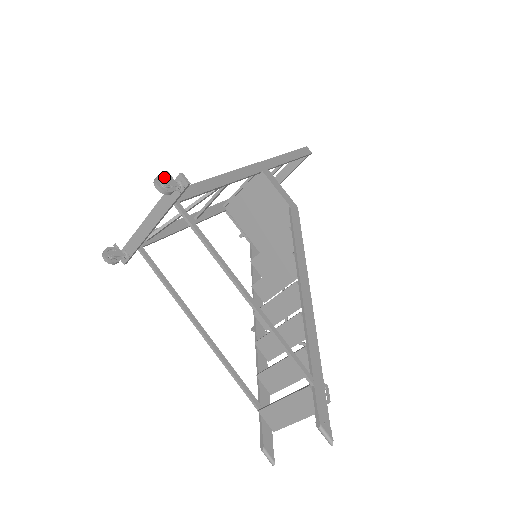
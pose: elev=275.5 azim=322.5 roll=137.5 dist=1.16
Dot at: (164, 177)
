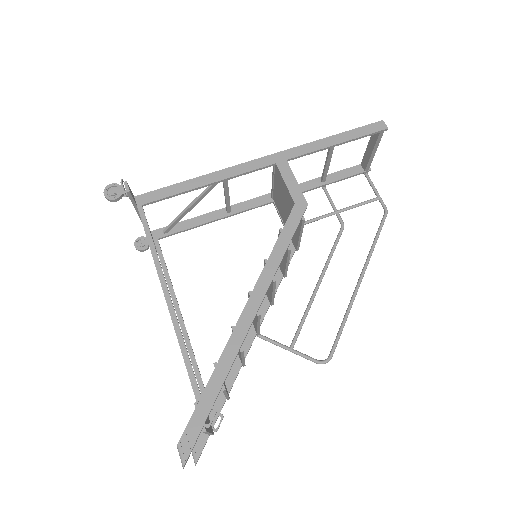
Dot at: (115, 186)
